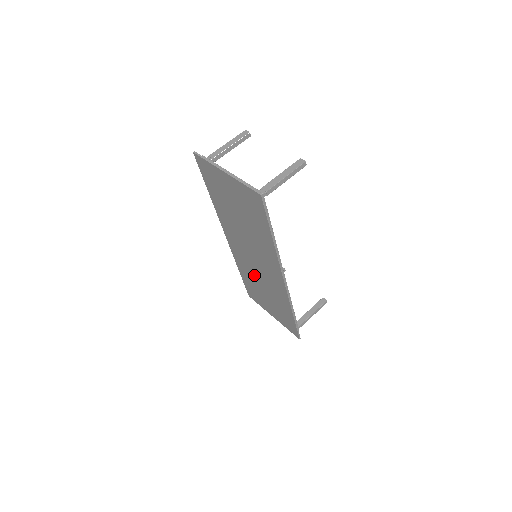
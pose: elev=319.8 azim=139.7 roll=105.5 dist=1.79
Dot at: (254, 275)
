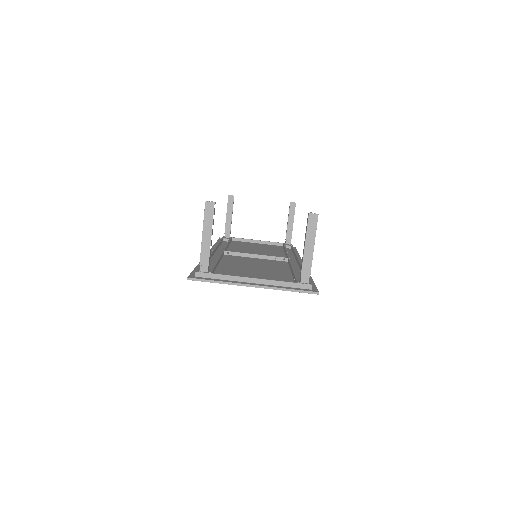
Dot at: occluded
